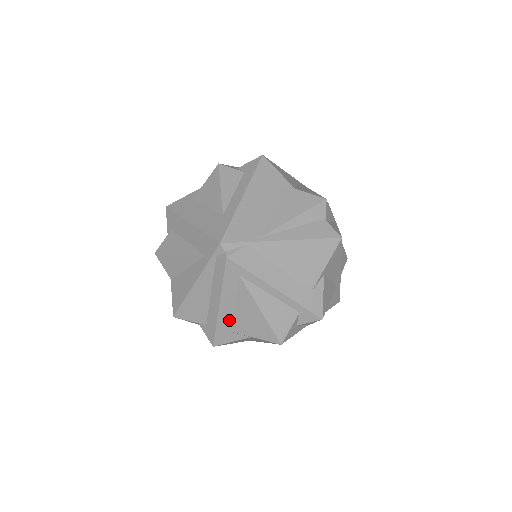
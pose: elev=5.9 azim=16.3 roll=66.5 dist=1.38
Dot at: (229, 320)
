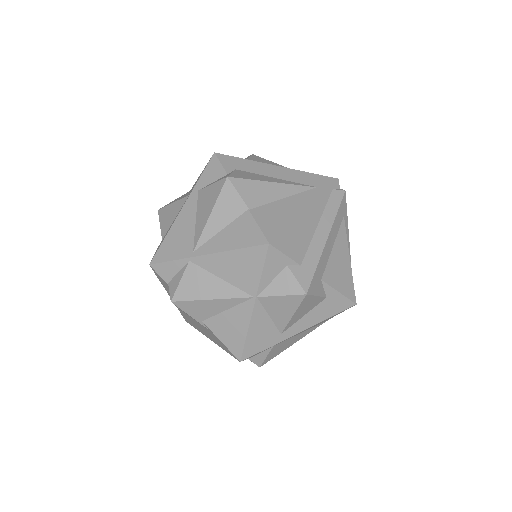
Dot at: (325, 263)
